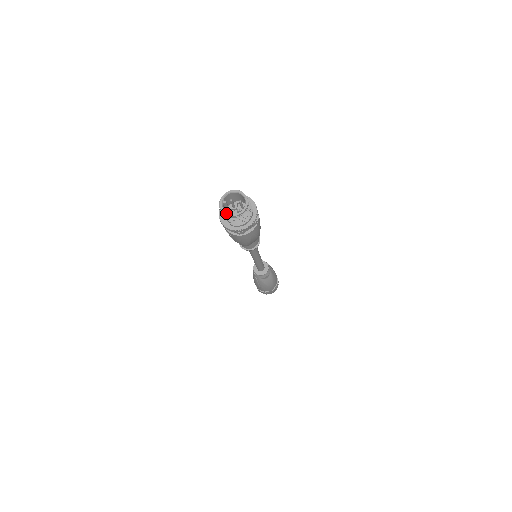
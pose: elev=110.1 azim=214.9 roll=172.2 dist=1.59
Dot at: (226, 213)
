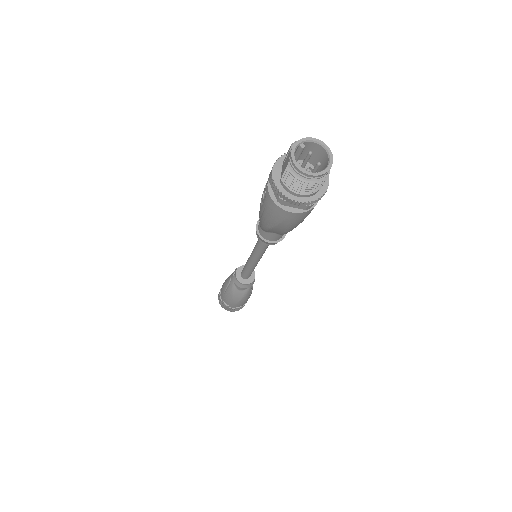
Dot at: (293, 157)
